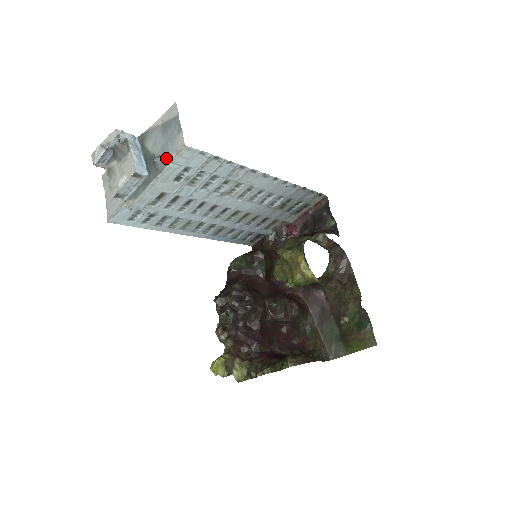
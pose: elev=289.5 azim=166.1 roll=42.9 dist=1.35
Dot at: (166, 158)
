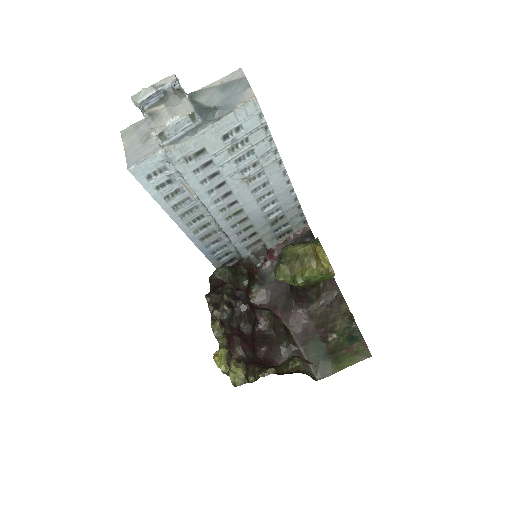
Dot at: (229, 107)
